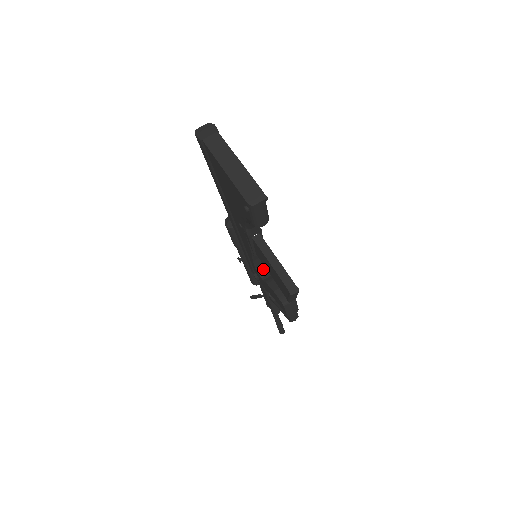
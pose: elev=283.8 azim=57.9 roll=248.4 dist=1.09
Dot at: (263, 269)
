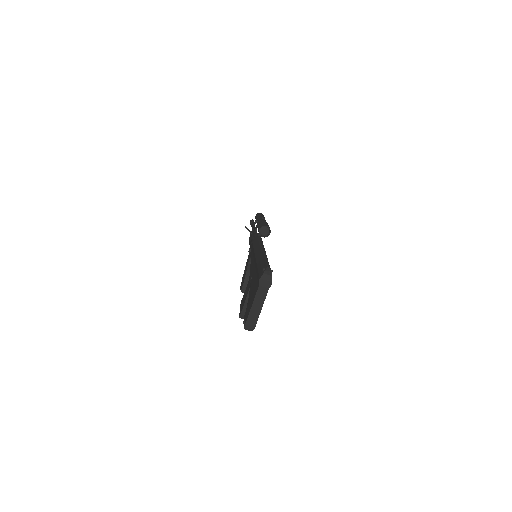
Dot at: occluded
